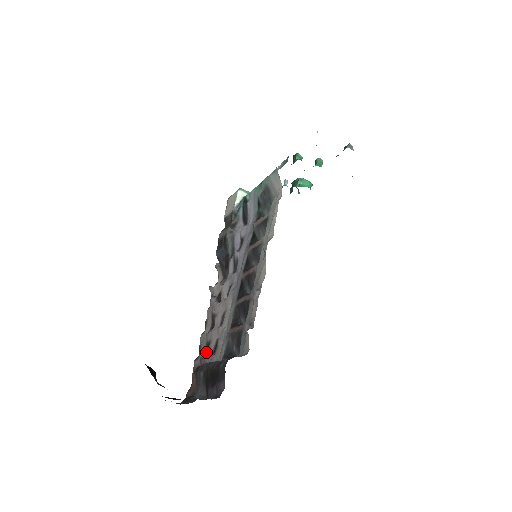
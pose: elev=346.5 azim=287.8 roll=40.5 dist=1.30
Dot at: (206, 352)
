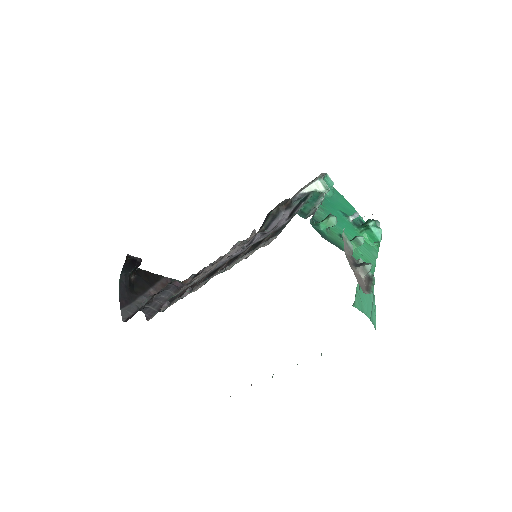
Dot at: (197, 275)
